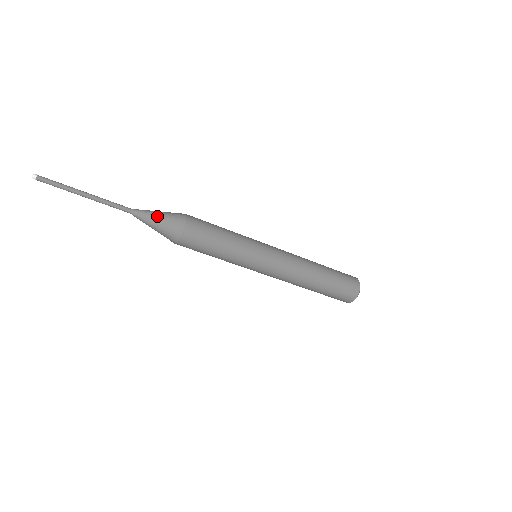
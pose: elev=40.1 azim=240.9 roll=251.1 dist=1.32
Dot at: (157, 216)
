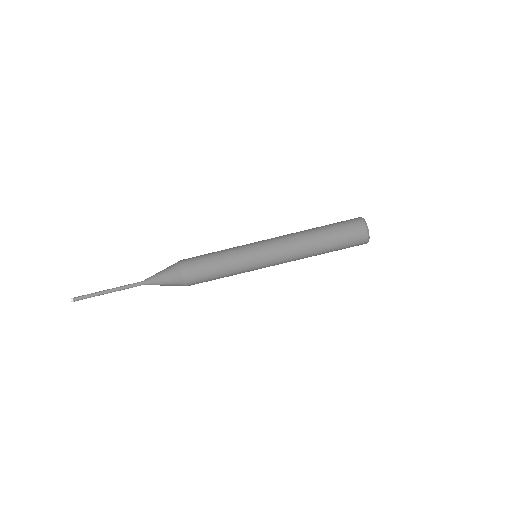
Dot at: (160, 271)
